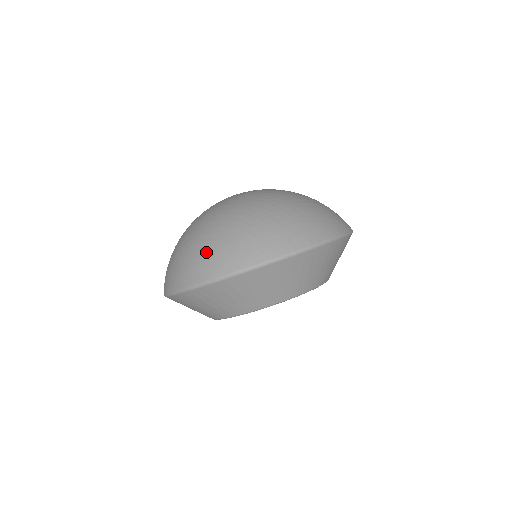
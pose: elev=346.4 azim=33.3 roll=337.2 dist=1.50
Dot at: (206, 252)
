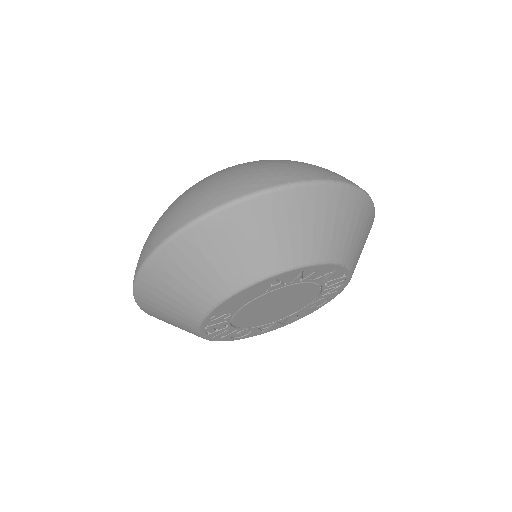
Dot at: occluded
